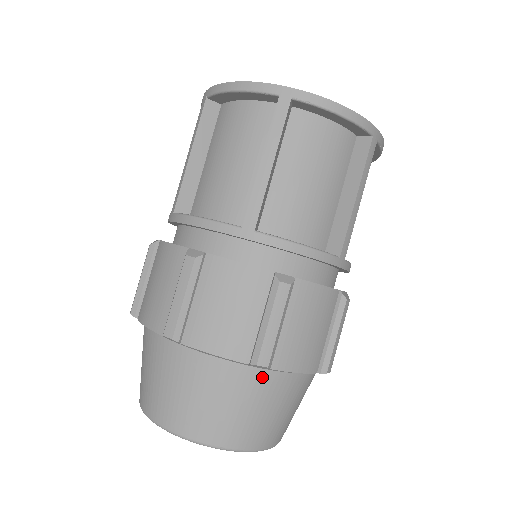
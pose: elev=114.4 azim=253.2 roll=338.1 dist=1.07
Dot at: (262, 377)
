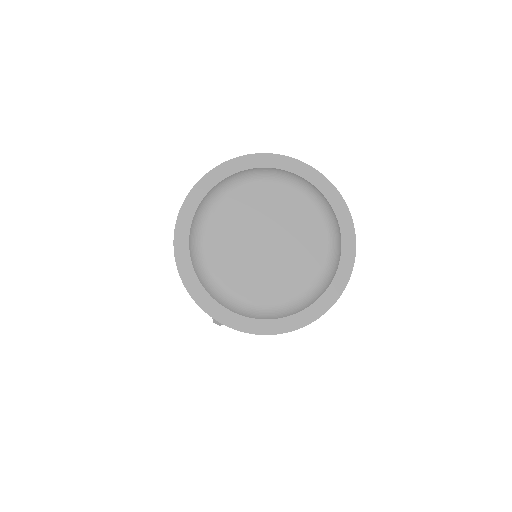
Dot at: occluded
